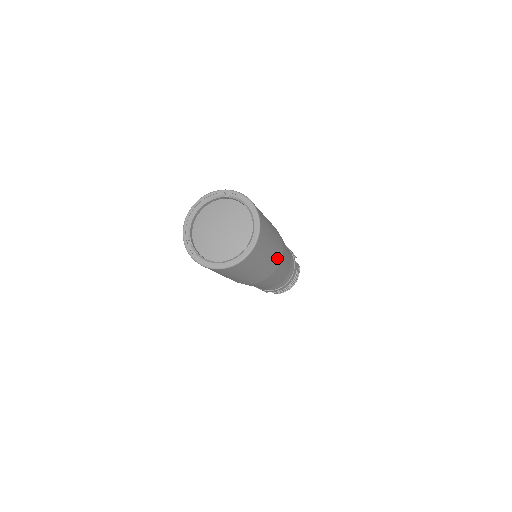
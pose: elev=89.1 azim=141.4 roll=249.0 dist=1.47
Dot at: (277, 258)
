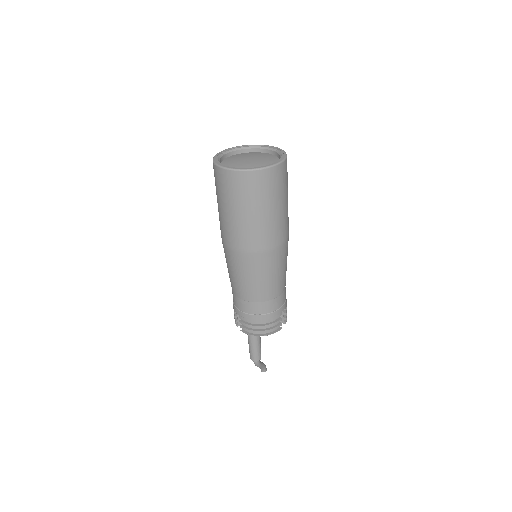
Dot at: (267, 238)
